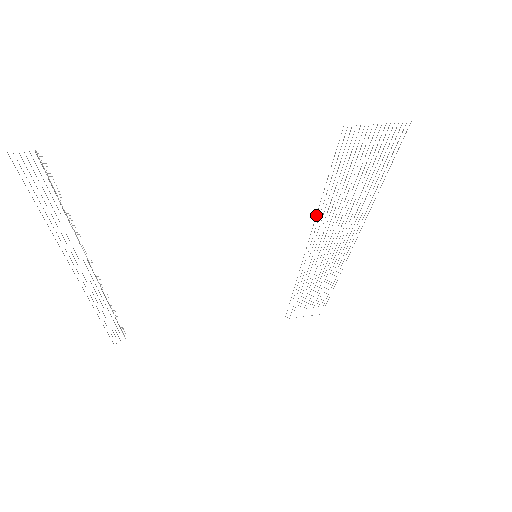
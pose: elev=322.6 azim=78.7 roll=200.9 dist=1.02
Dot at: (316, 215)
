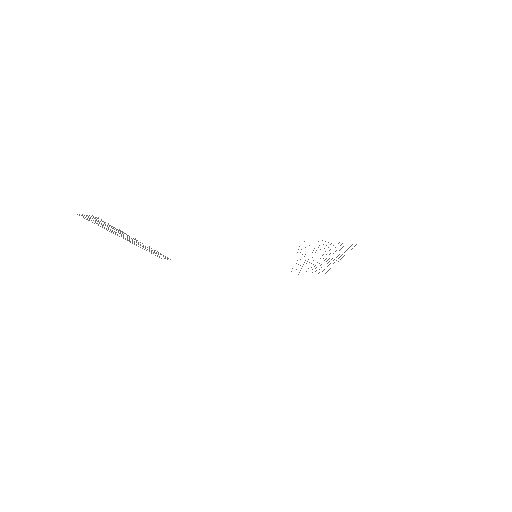
Dot at: occluded
